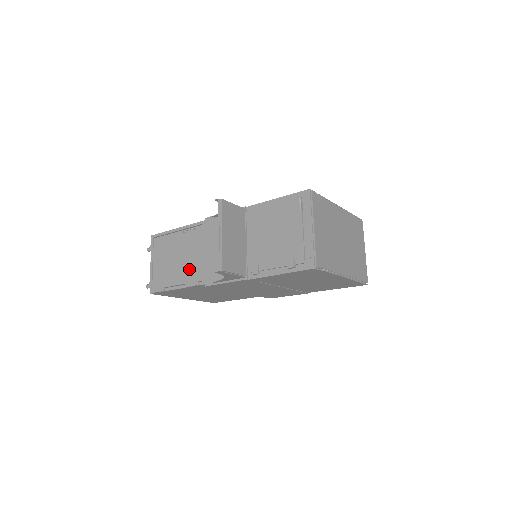
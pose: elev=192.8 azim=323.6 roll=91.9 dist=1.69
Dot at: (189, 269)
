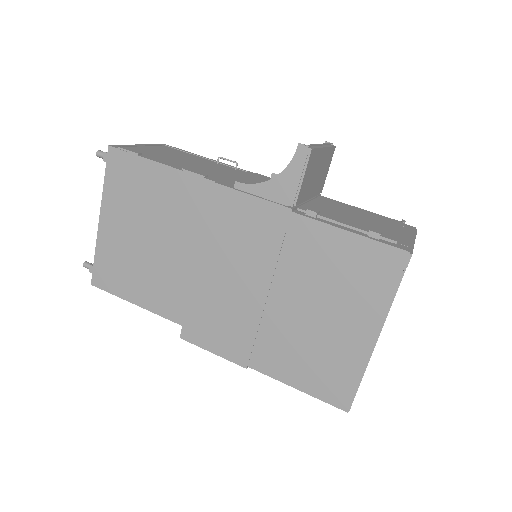
Dot at: (199, 169)
